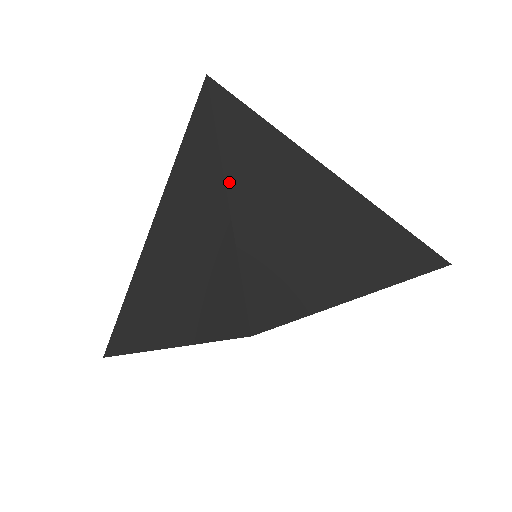
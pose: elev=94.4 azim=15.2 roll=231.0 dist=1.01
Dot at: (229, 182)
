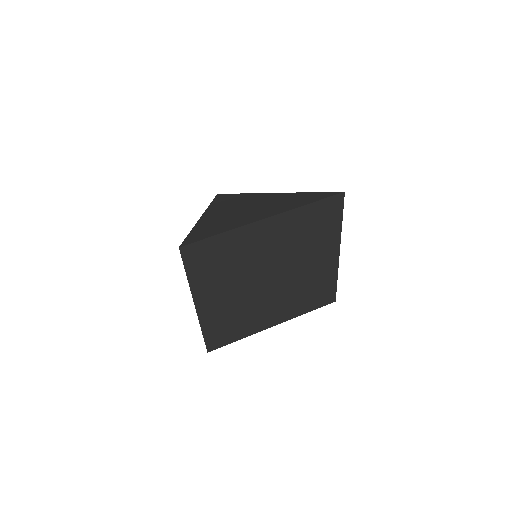
Dot at: occluded
